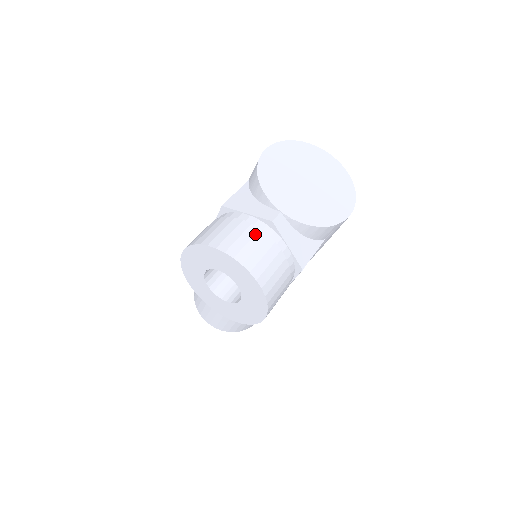
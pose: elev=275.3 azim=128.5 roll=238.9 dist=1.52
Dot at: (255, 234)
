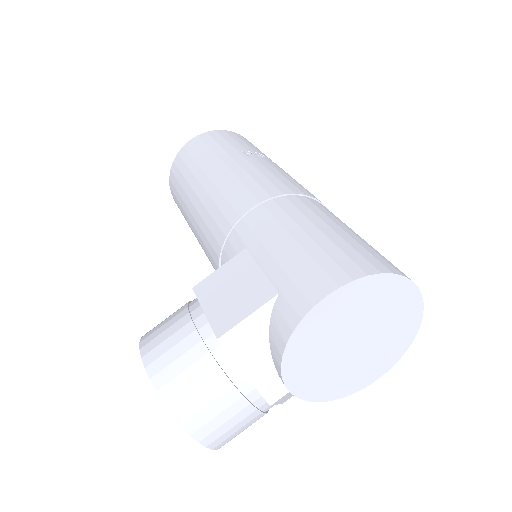
Dot at: (240, 411)
